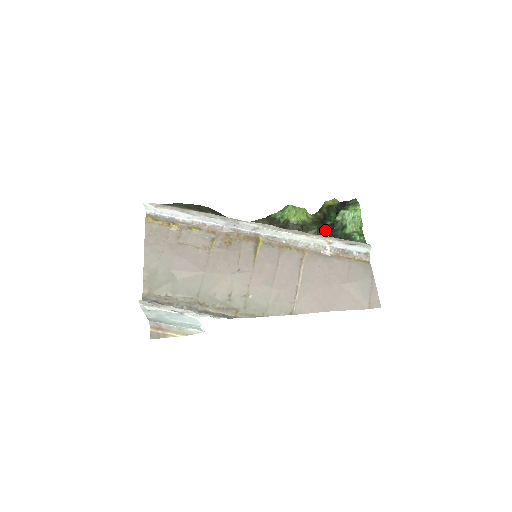
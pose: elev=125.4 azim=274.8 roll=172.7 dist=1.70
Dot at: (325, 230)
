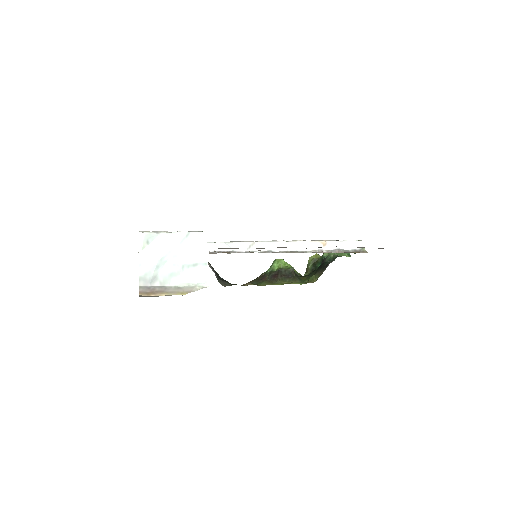
Dot at: (317, 270)
